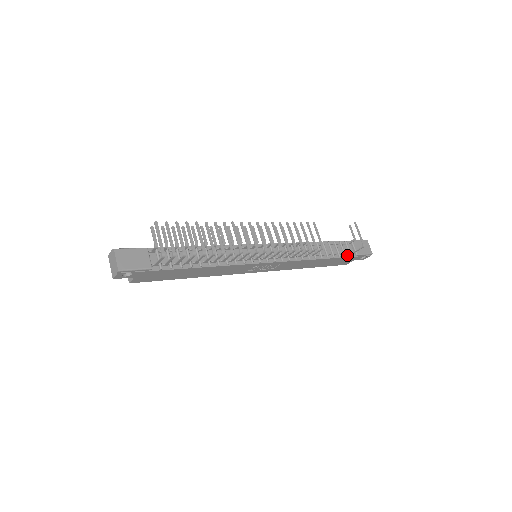
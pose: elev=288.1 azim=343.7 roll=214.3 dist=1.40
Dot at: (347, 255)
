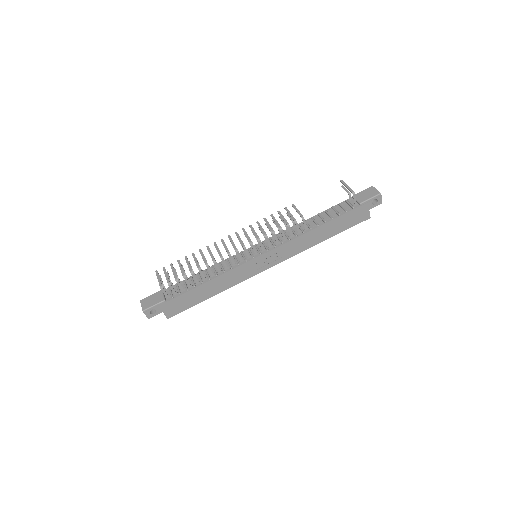
Dot at: (349, 210)
